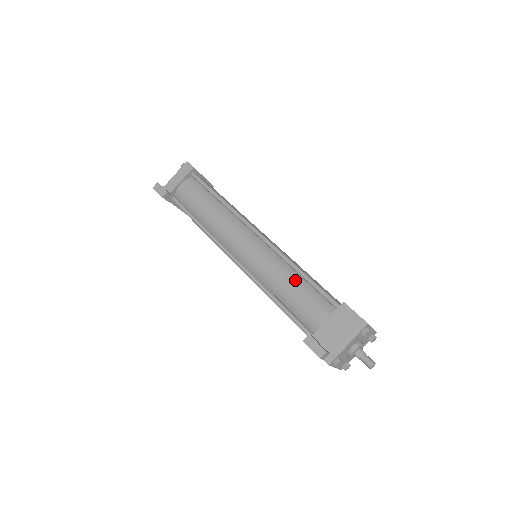
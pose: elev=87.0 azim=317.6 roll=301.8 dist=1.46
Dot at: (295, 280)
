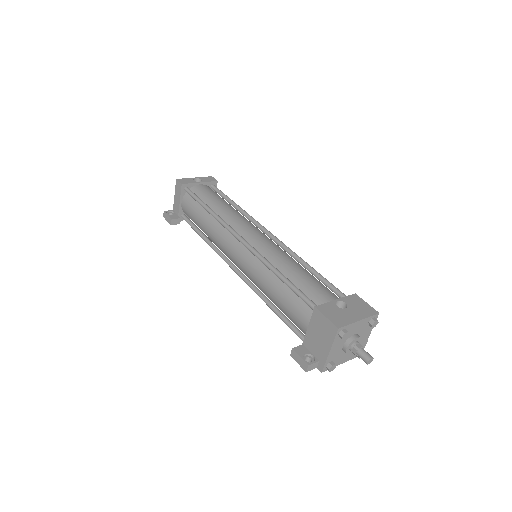
Dot at: (278, 286)
